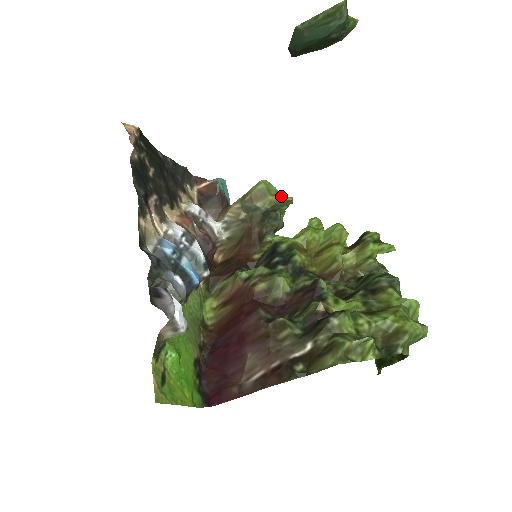
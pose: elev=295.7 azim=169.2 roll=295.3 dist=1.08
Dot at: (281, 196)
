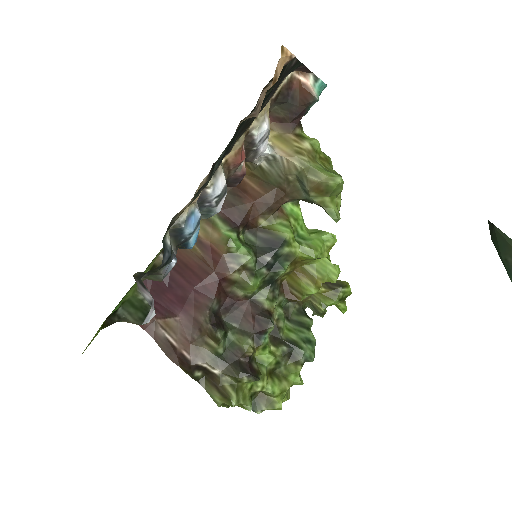
Dot at: (334, 210)
